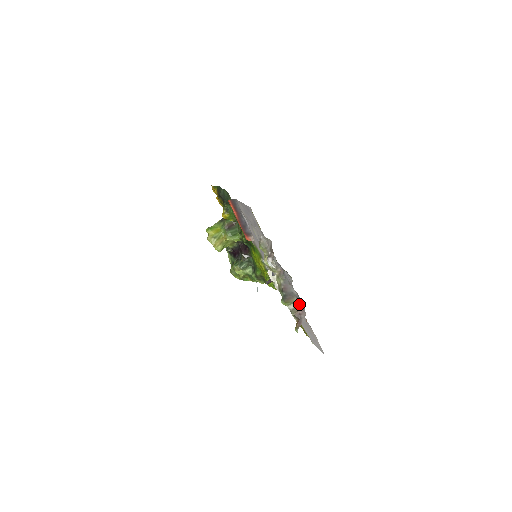
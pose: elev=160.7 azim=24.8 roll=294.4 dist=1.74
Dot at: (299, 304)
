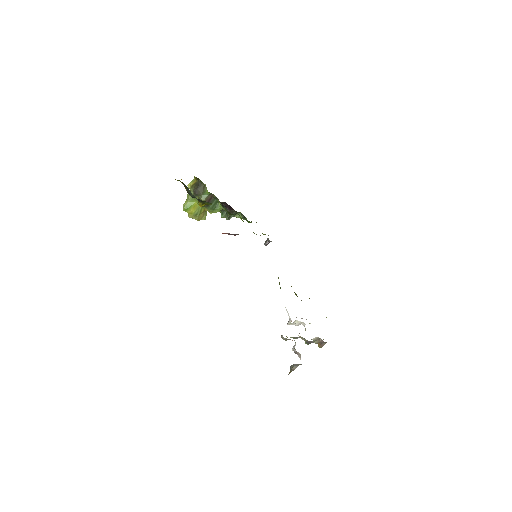
Dot at: (320, 339)
